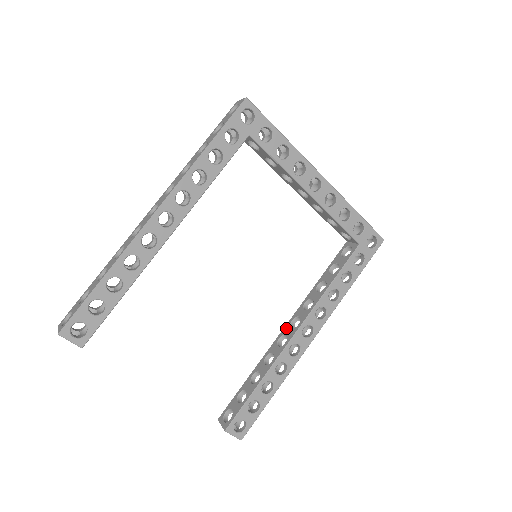
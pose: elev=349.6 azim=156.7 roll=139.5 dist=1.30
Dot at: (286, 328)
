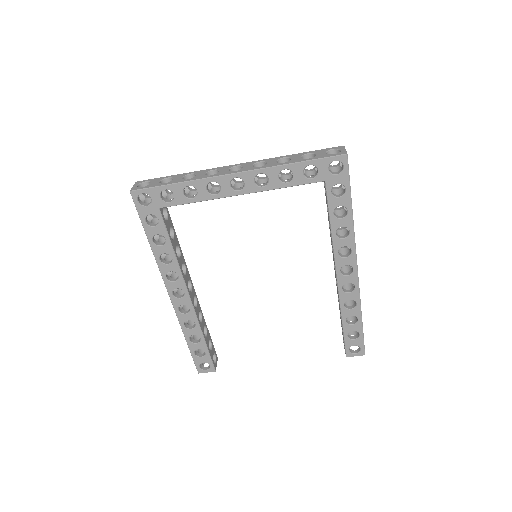
Dot at: occluded
